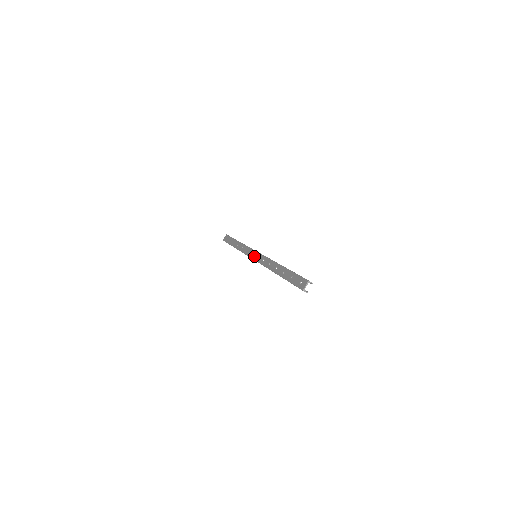
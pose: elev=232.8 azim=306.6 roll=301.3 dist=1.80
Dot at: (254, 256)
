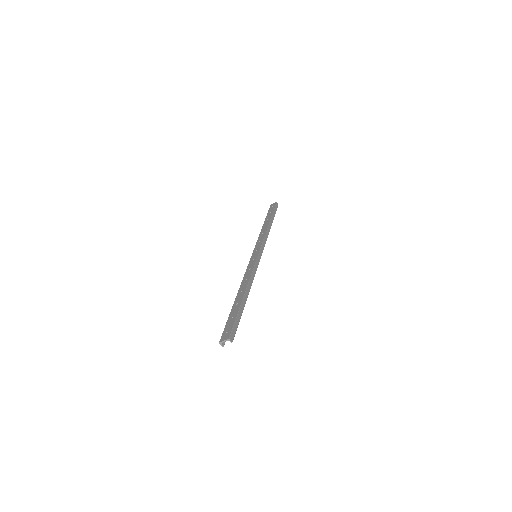
Dot at: (254, 255)
